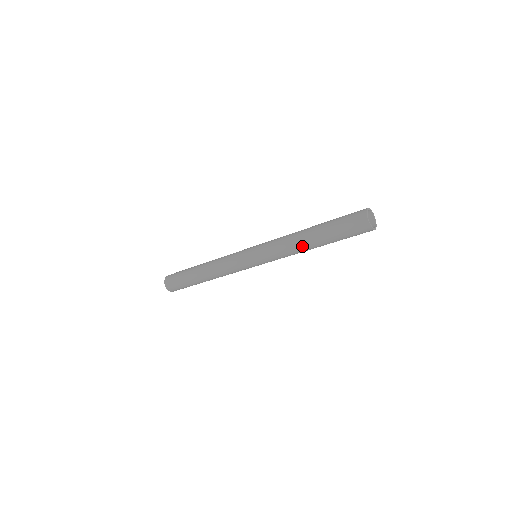
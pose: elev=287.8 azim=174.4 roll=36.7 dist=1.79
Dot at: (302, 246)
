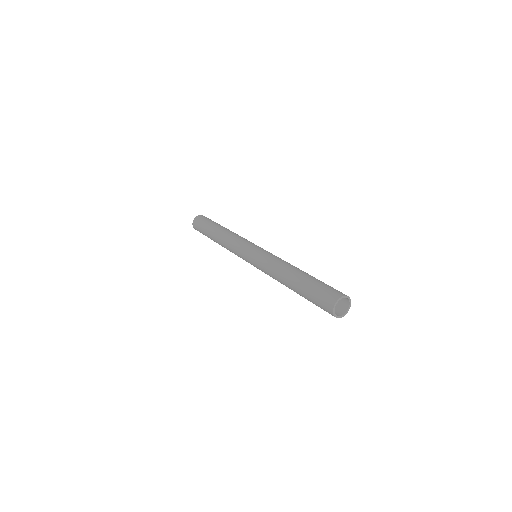
Dot at: (282, 280)
